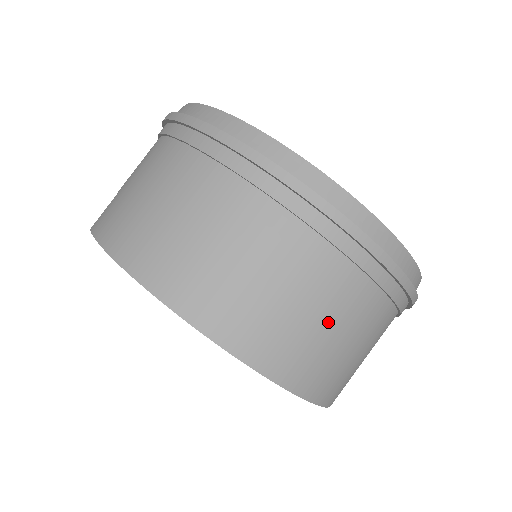
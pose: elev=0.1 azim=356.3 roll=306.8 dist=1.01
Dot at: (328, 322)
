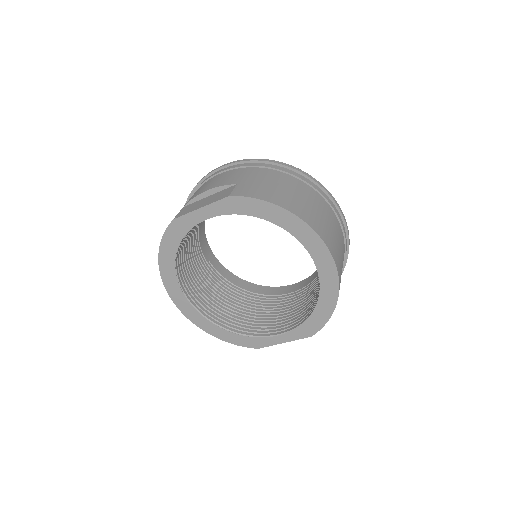
Dot at: occluded
